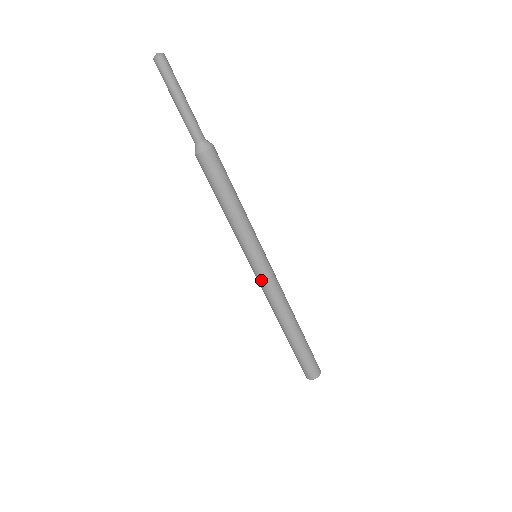
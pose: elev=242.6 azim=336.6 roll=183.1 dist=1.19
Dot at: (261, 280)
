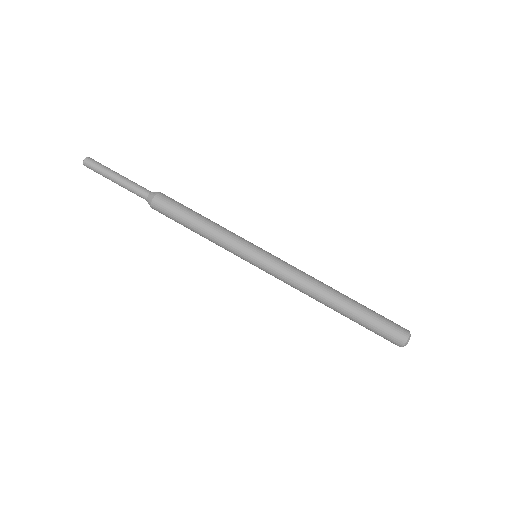
Dot at: (278, 264)
